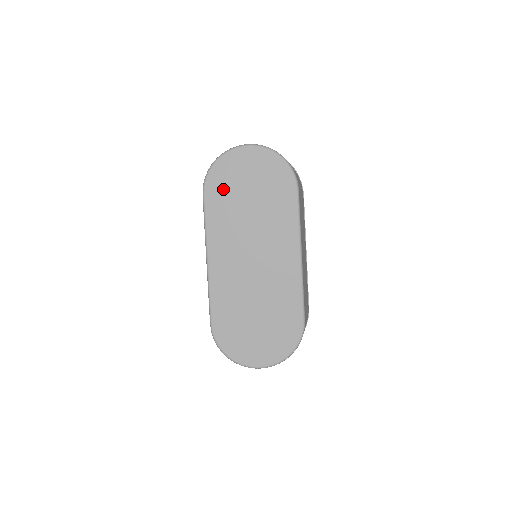
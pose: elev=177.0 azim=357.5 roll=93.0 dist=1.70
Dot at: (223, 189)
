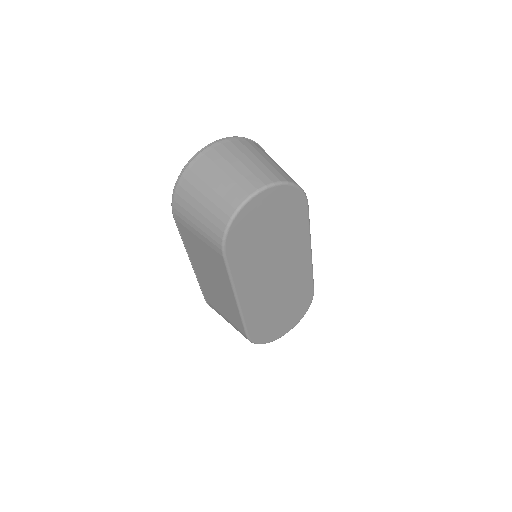
Dot at: (243, 242)
